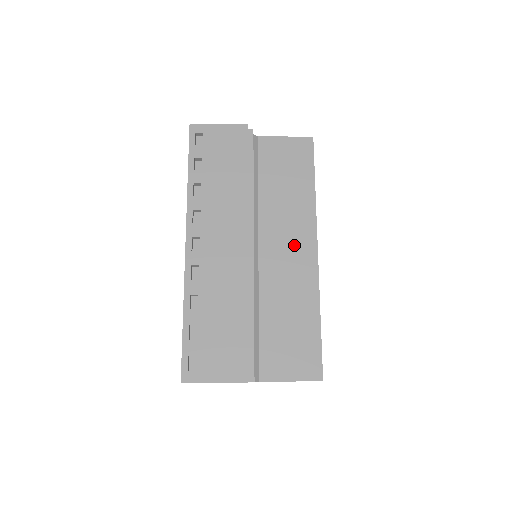
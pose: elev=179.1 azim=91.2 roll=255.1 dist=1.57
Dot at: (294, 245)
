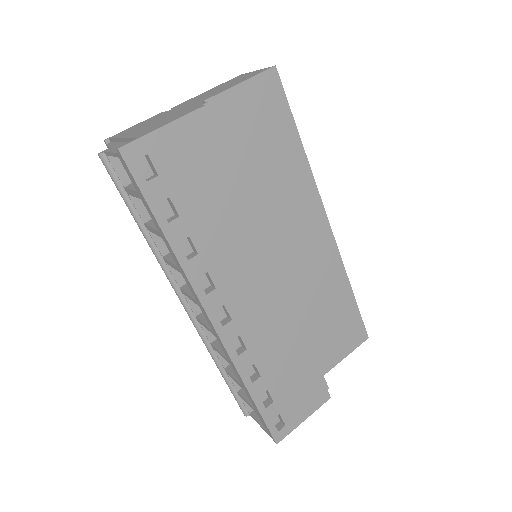
Dot at: (305, 231)
